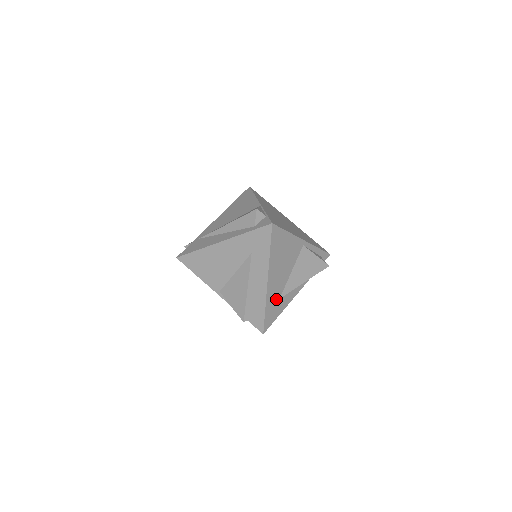
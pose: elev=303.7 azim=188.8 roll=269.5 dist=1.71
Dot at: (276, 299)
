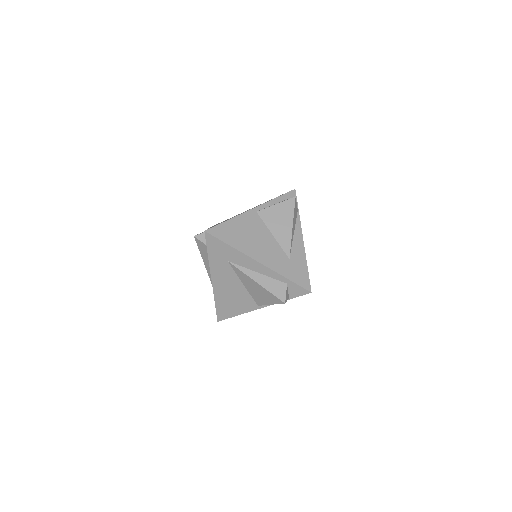
Dot at: (286, 263)
